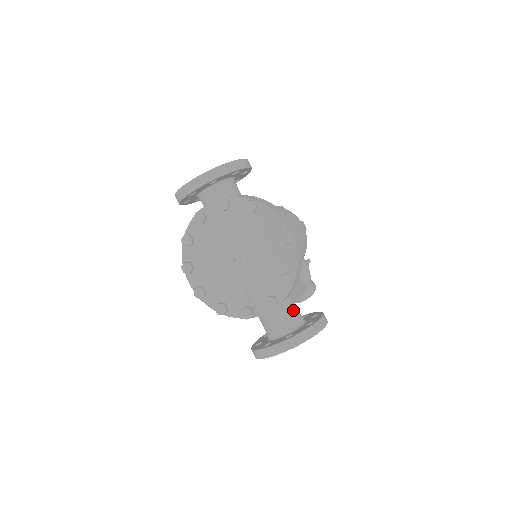
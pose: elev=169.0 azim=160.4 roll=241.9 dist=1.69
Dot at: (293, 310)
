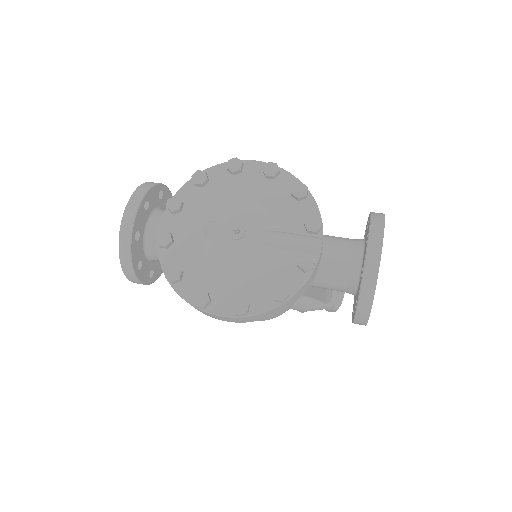
Dot at: occluded
